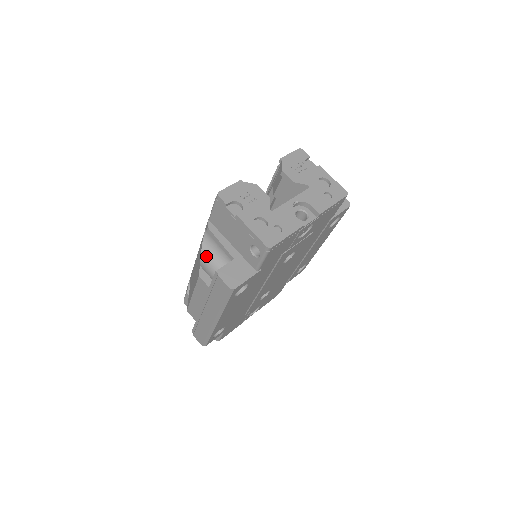
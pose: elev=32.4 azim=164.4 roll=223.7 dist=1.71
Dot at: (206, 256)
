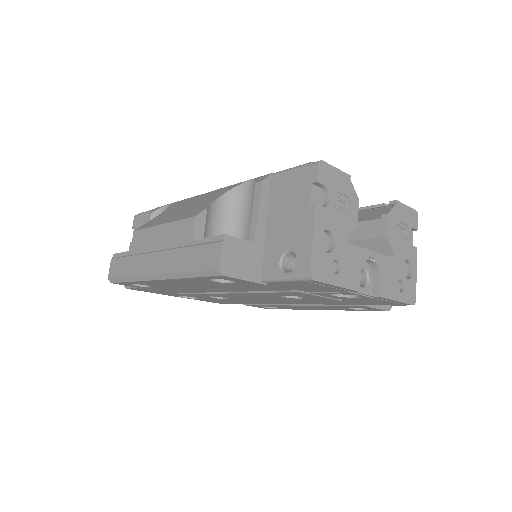
Dot at: (222, 205)
